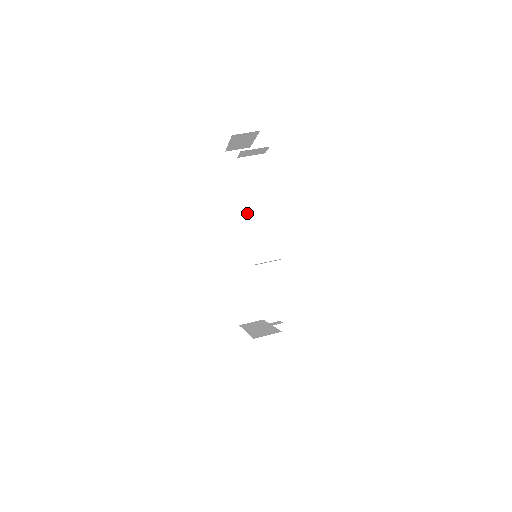
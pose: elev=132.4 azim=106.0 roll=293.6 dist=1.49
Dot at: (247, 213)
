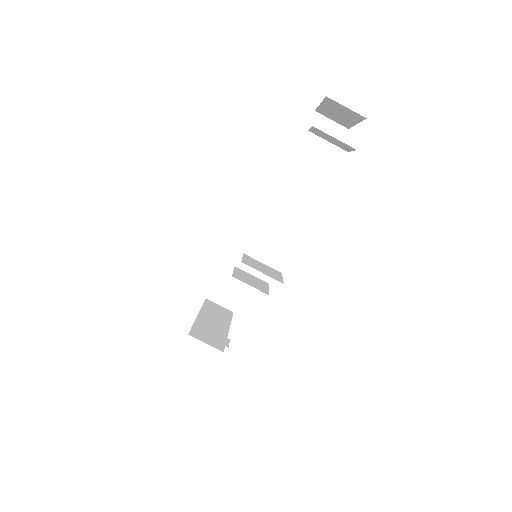
Dot at: (277, 204)
